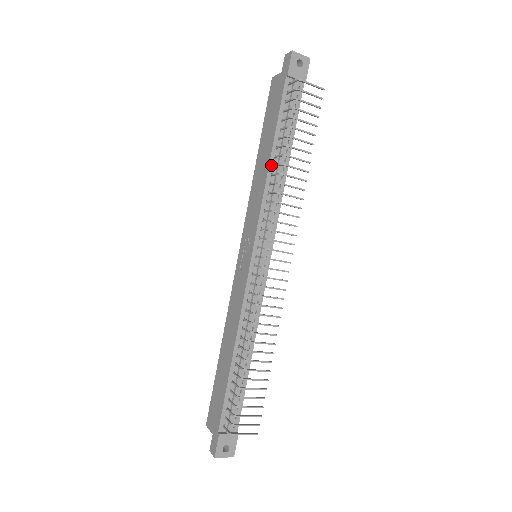
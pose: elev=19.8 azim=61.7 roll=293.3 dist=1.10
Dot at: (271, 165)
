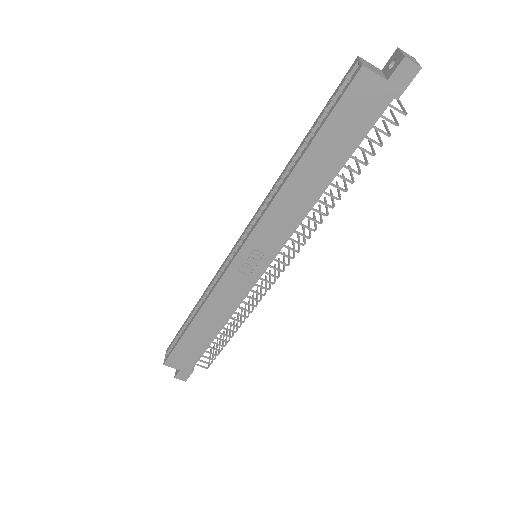
Dot at: (322, 193)
